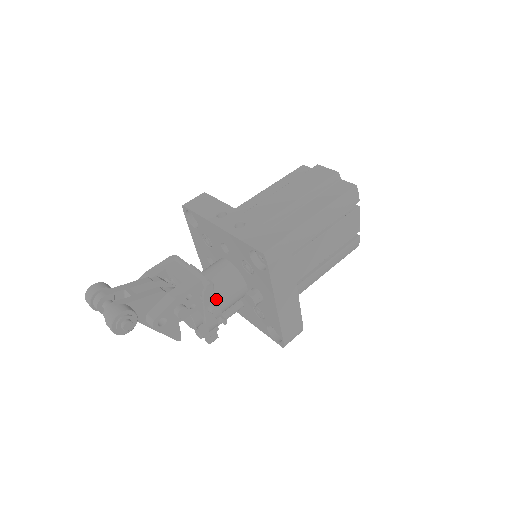
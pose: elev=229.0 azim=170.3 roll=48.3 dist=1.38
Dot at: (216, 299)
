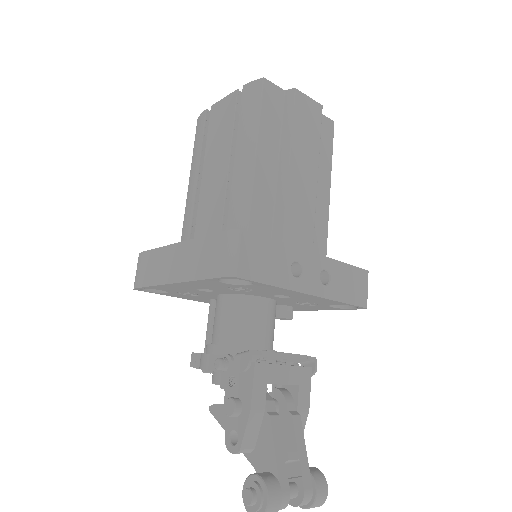
Dot at: occluded
